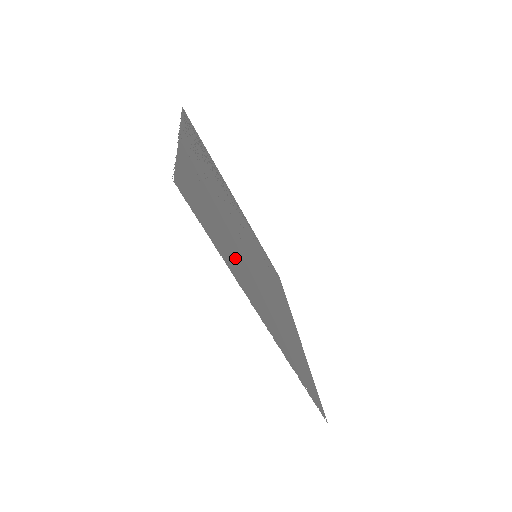
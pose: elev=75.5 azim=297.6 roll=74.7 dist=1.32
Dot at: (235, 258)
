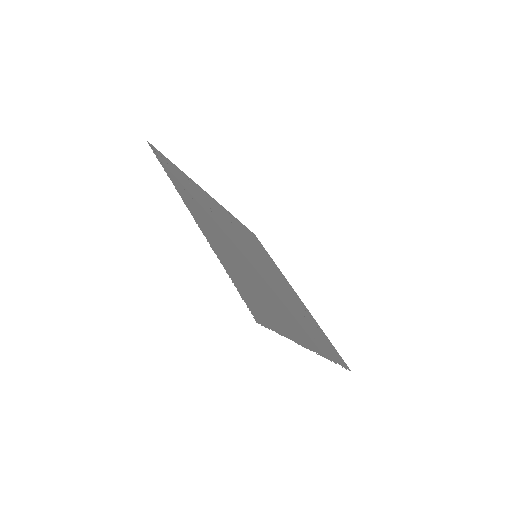
Dot at: (279, 311)
